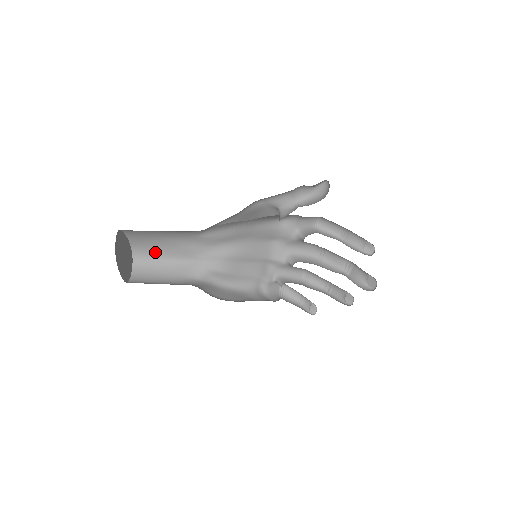
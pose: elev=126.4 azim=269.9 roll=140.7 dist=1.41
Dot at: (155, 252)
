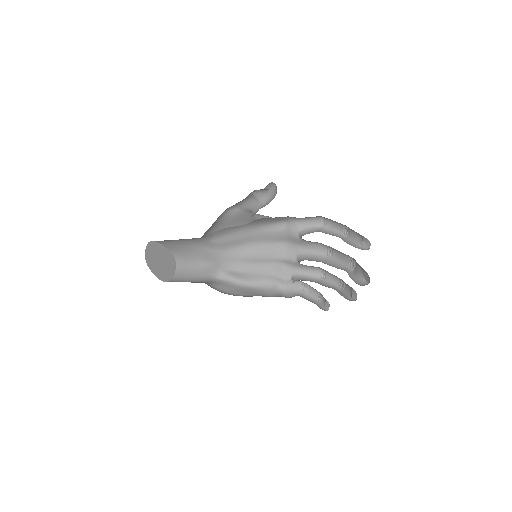
Dot at: (188, 257)
